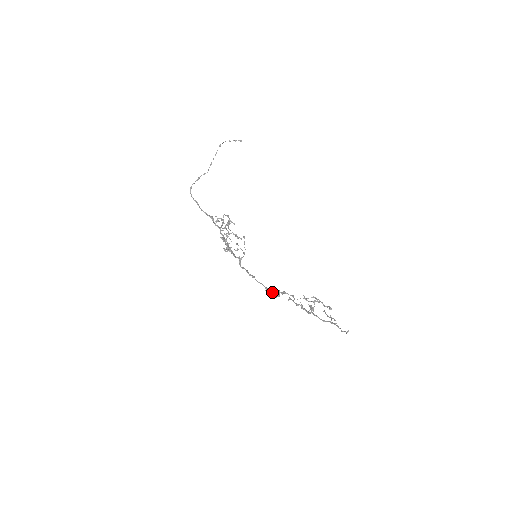
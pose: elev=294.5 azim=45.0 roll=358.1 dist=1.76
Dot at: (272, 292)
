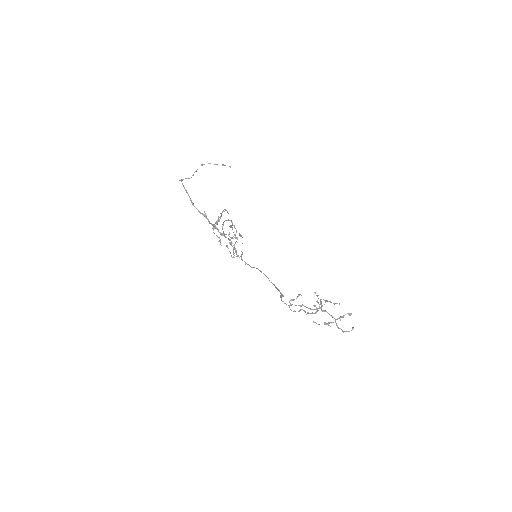
Dot at: (278, 290)
